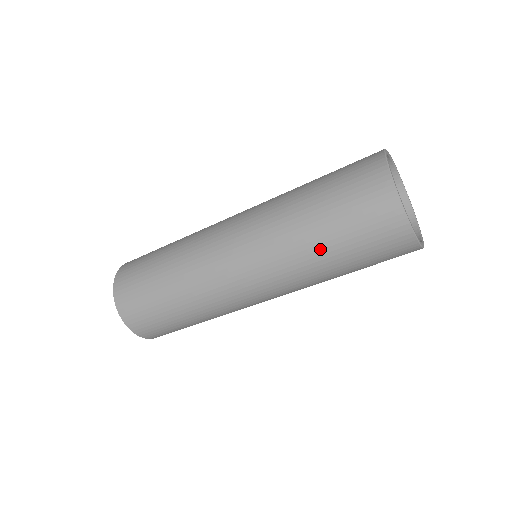
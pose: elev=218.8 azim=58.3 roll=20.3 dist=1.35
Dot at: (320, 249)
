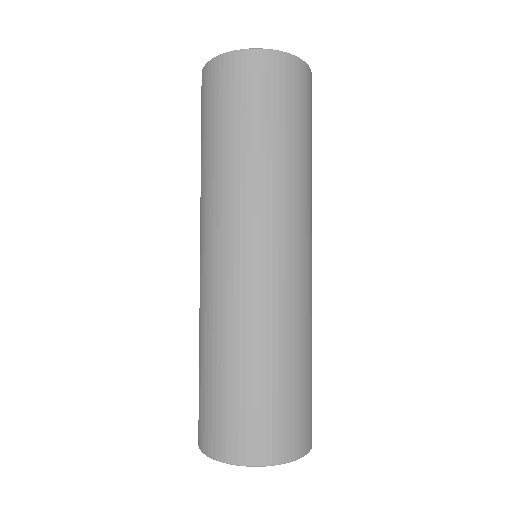
Dot at: (213, 153)
